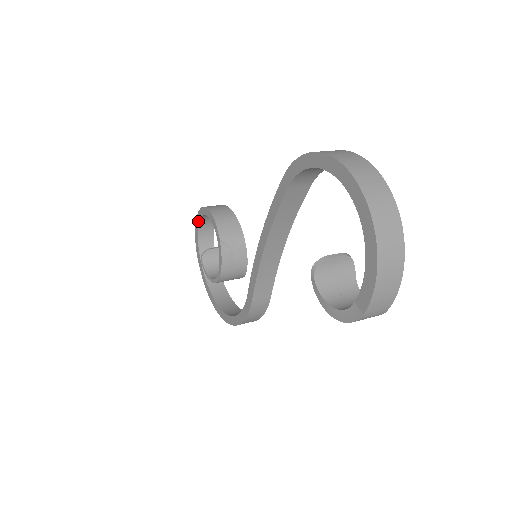
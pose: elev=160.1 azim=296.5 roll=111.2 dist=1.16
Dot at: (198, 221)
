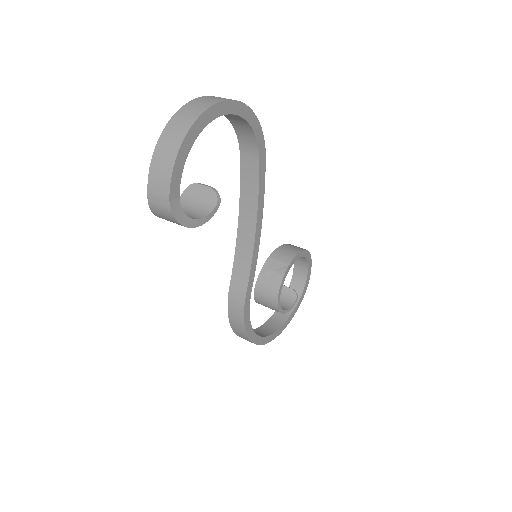
Dot at: (295, 266)
